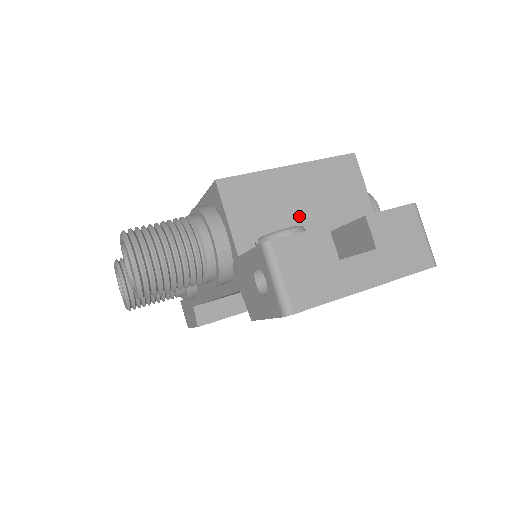
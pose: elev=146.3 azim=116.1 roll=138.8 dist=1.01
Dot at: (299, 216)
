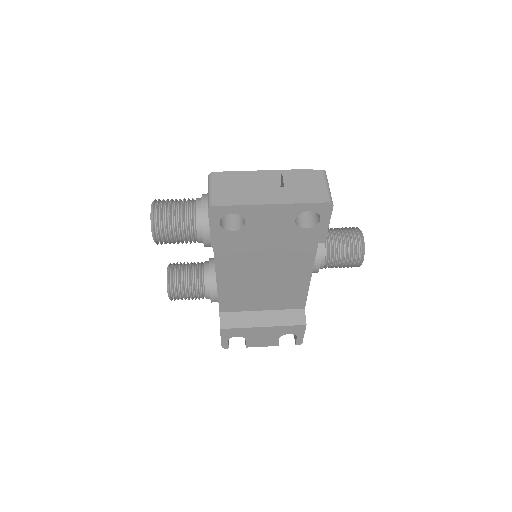
Dot at: occluded
